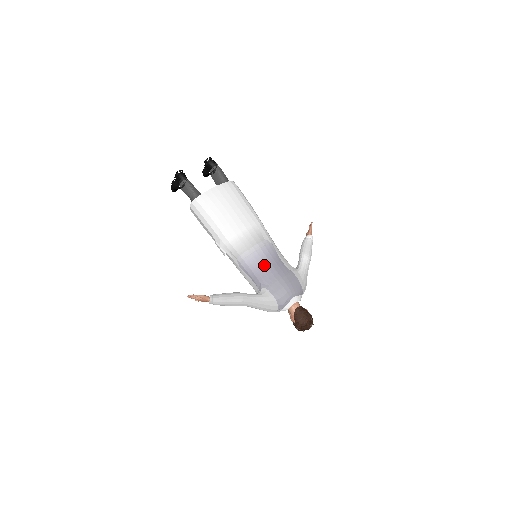
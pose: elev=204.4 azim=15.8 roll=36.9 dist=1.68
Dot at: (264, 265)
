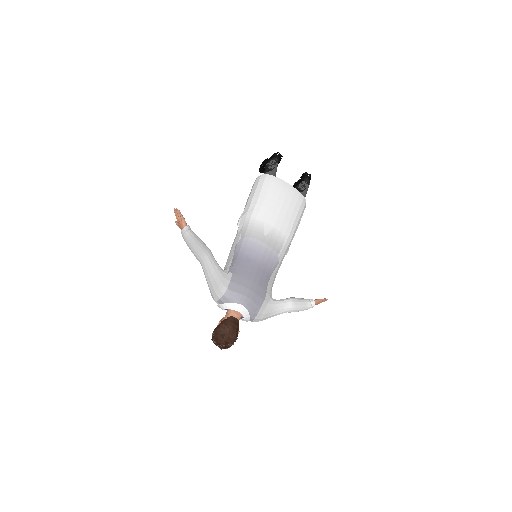
Dot at: (253, 259)
